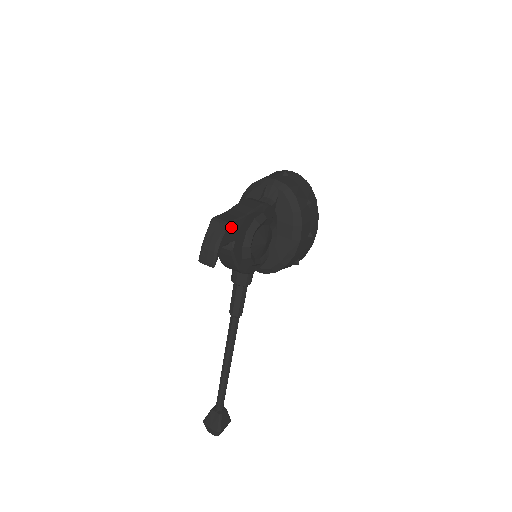
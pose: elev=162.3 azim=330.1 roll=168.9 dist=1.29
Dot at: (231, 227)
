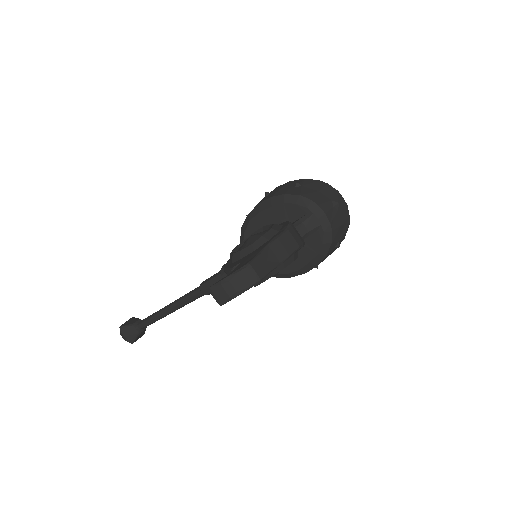
Dot at: occluded
